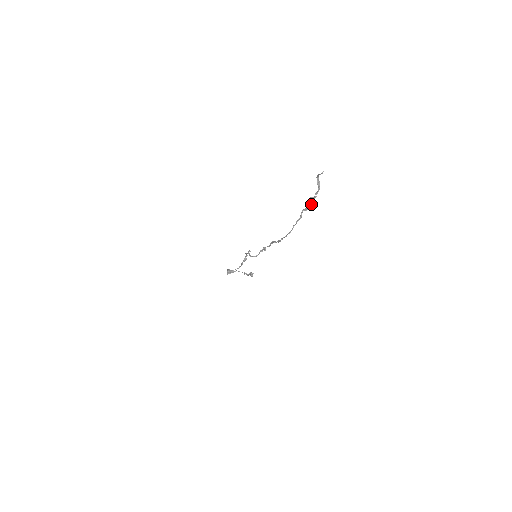
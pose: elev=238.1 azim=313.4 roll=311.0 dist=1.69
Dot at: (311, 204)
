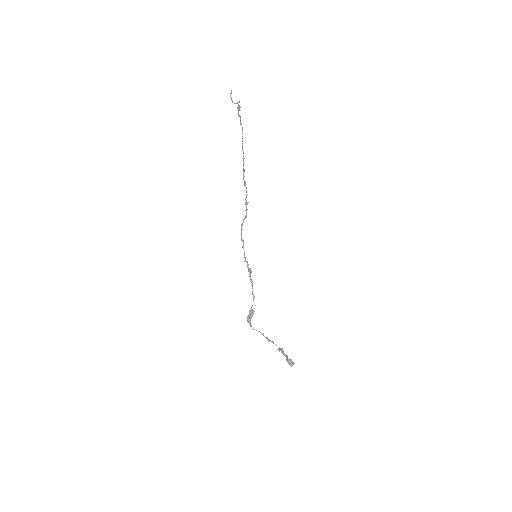
Dot at: (240, 107)
